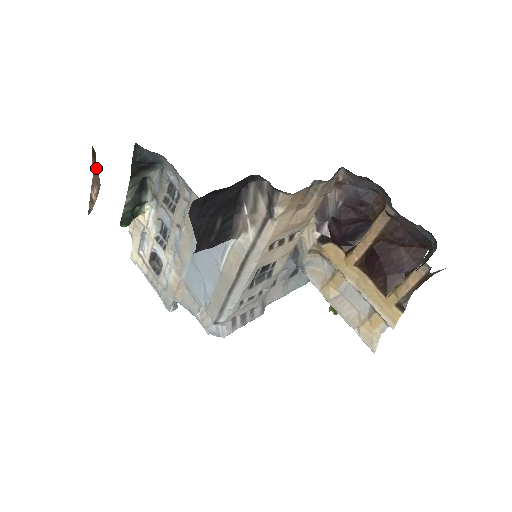
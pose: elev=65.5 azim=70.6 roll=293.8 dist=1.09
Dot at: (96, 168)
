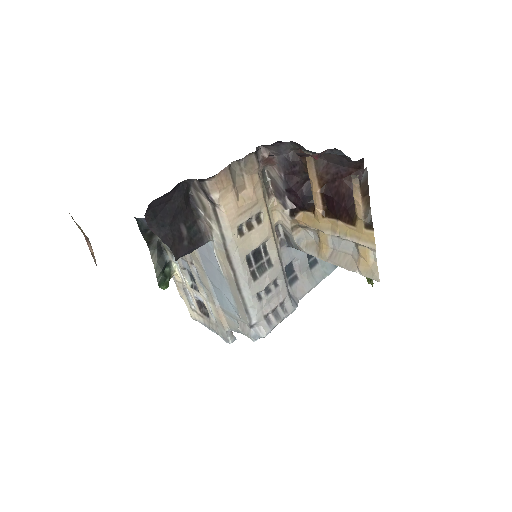
Dot at: (79, 227)
